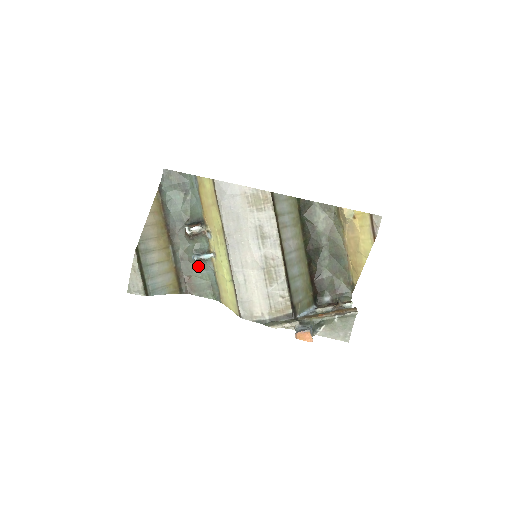
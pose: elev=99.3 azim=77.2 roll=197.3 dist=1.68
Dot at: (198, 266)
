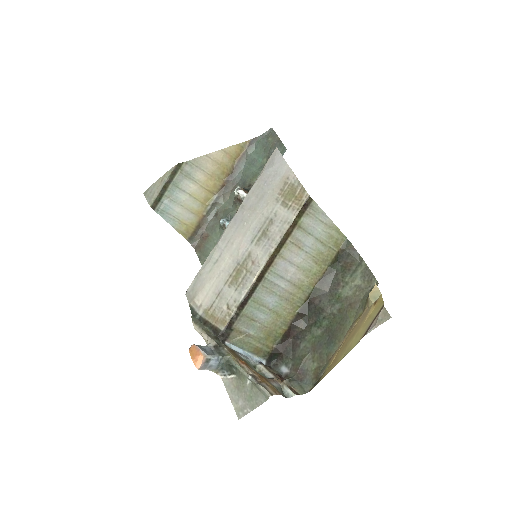
Dot at: (221, 231)
